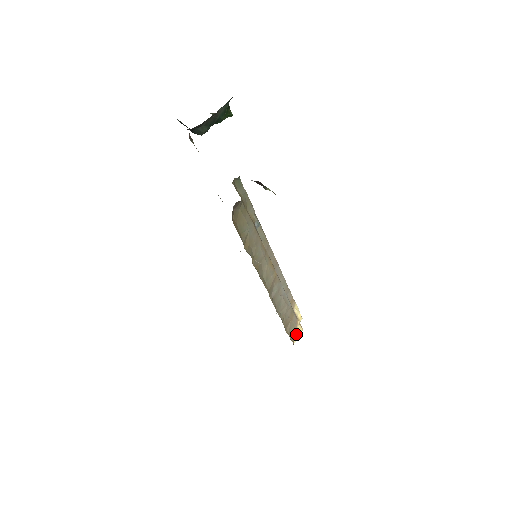
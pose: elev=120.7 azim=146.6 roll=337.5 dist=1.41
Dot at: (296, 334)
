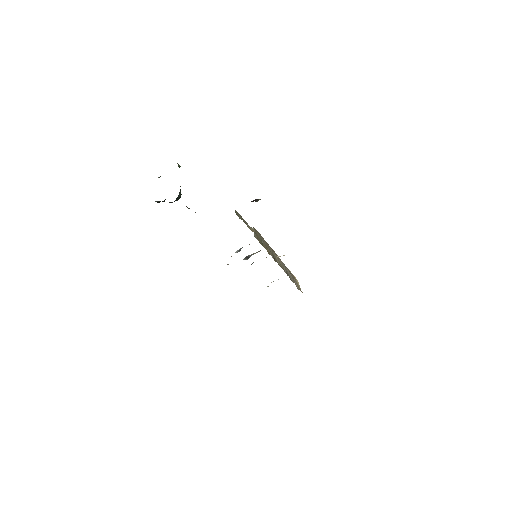
Dot at: (299, 286)
